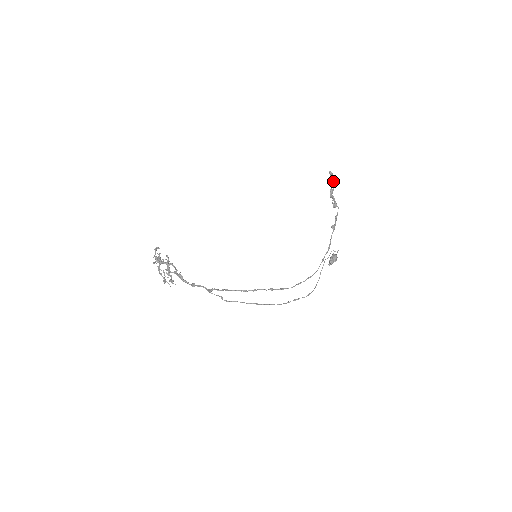
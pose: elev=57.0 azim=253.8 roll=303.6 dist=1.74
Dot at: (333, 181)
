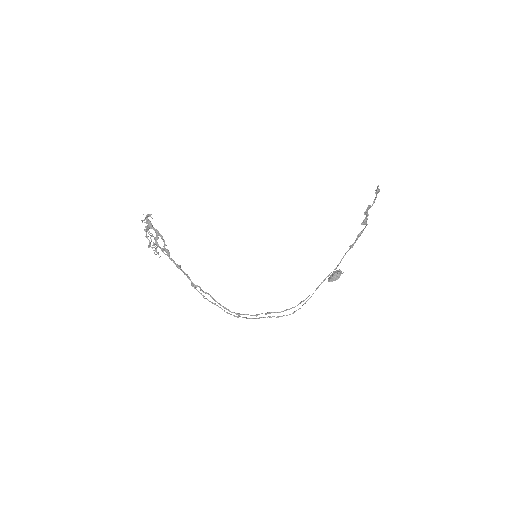
Dot at: (376, 197)
